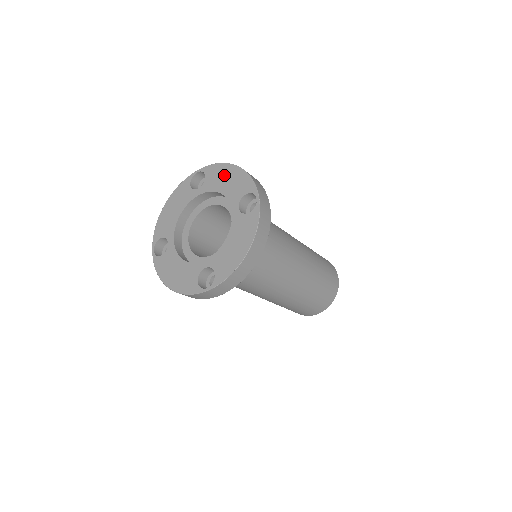
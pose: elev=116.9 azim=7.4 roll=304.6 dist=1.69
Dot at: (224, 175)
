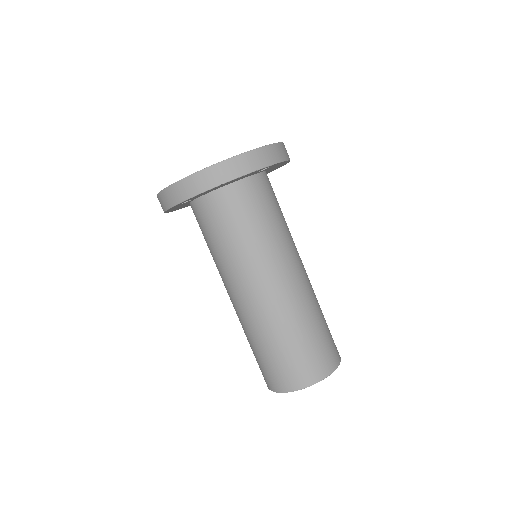
Dot at: occluded
